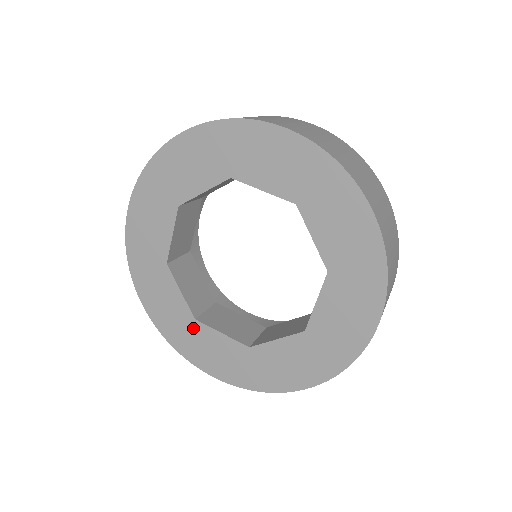
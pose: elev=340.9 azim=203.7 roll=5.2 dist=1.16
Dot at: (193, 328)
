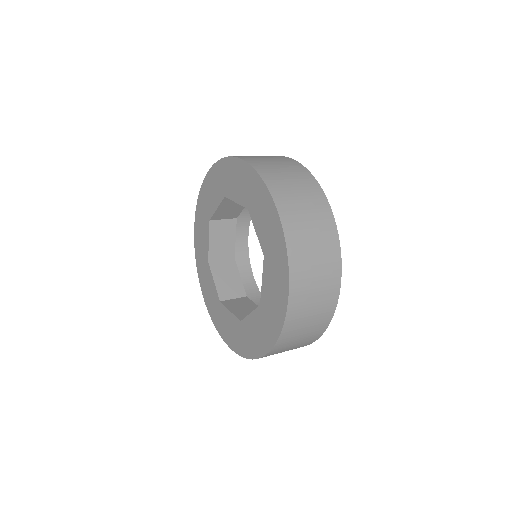
Dot at: (206, 265)
